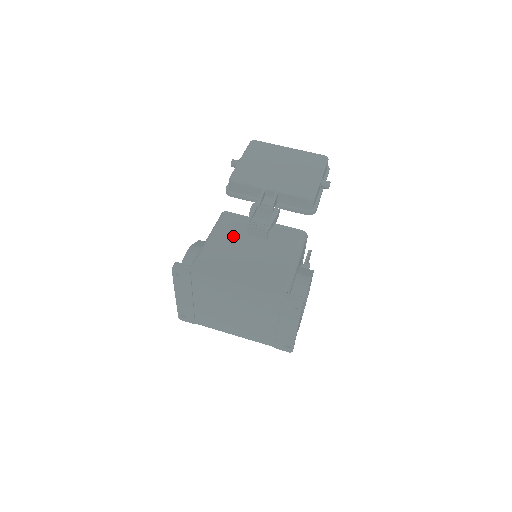
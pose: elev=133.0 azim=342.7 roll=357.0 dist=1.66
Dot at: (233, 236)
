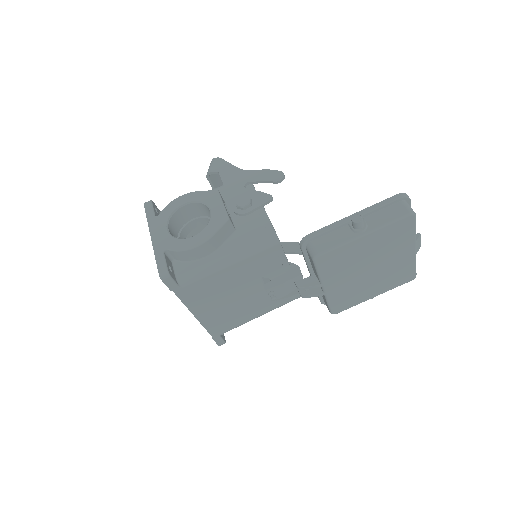
Dot at: (248, 274)
